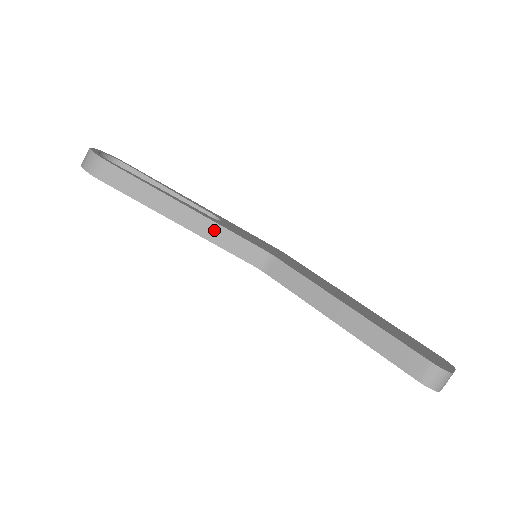
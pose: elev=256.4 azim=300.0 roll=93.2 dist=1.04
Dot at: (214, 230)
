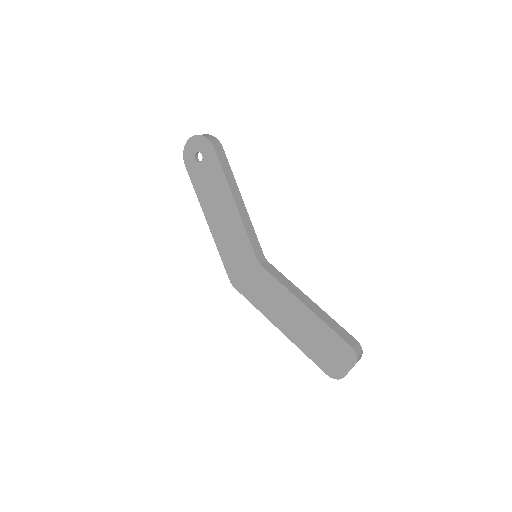
Dot at: (248, 223)
